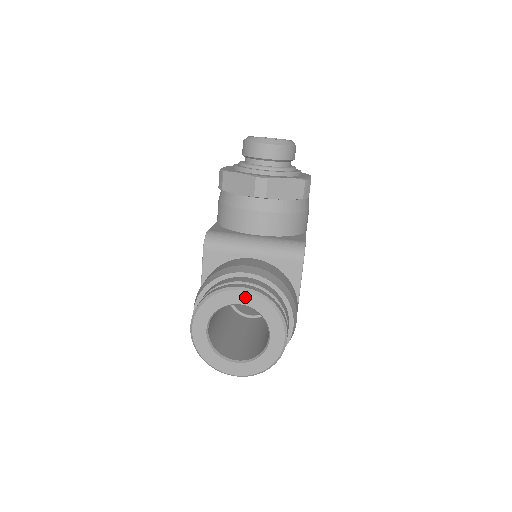
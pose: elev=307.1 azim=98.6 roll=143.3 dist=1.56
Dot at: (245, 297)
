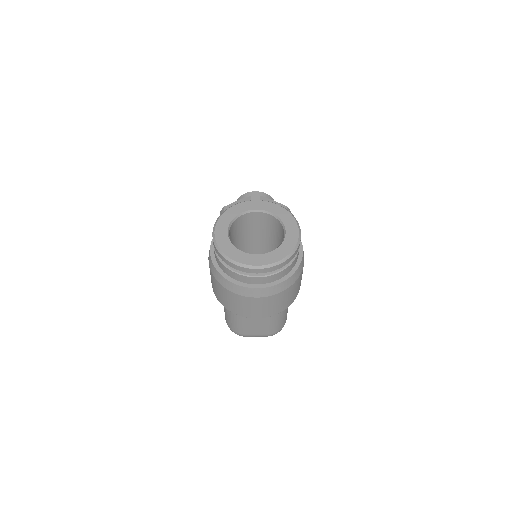
Dot at: (260, 204)
